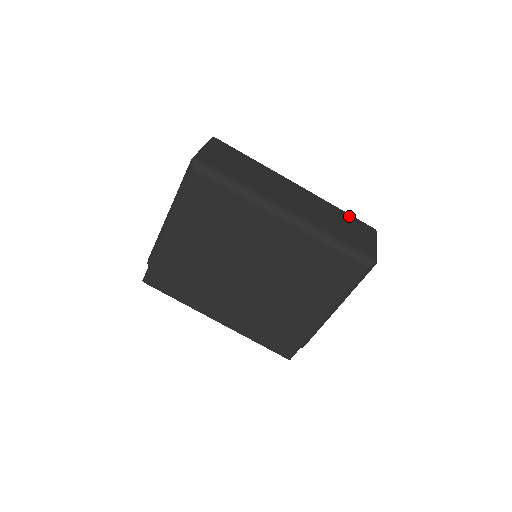
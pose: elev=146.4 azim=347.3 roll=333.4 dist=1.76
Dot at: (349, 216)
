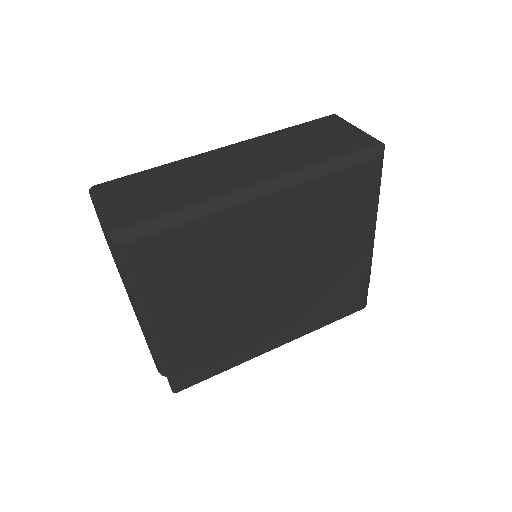
Dot at: (301, 127)
